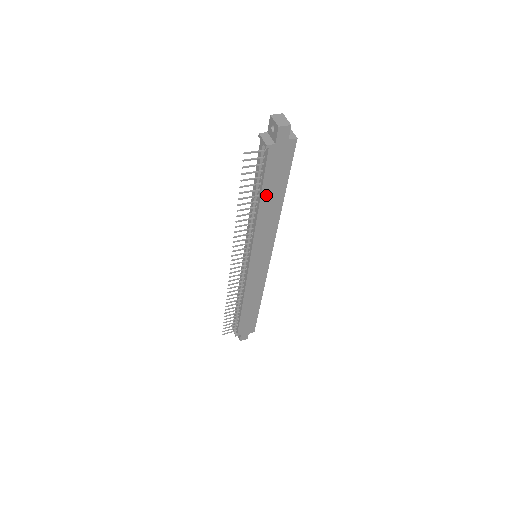
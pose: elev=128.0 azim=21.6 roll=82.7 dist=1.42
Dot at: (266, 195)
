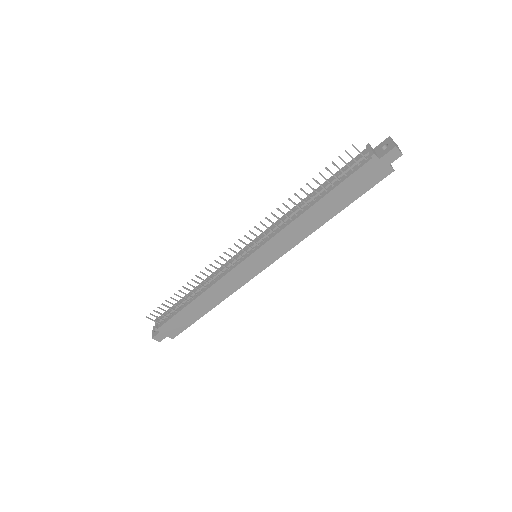
Dot at: (328, 200)
